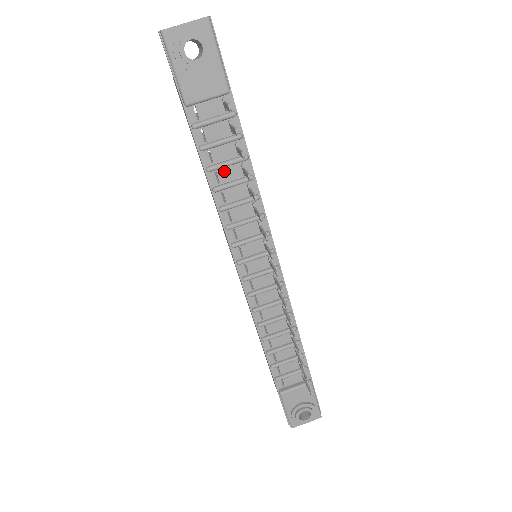
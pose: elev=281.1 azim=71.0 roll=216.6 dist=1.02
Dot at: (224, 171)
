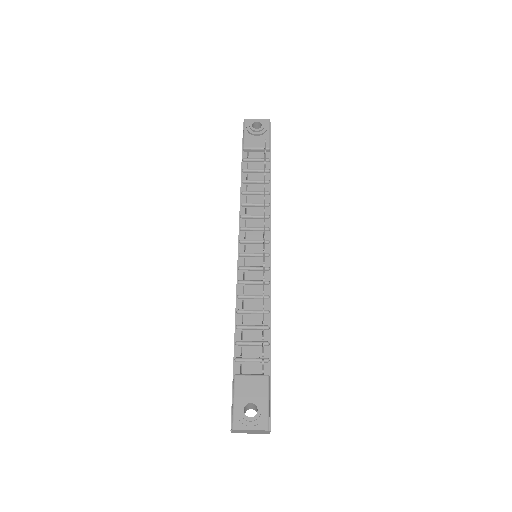
Dot at: (252, 186)
